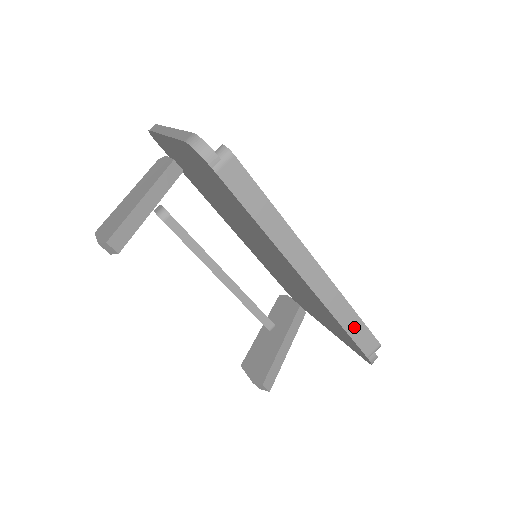
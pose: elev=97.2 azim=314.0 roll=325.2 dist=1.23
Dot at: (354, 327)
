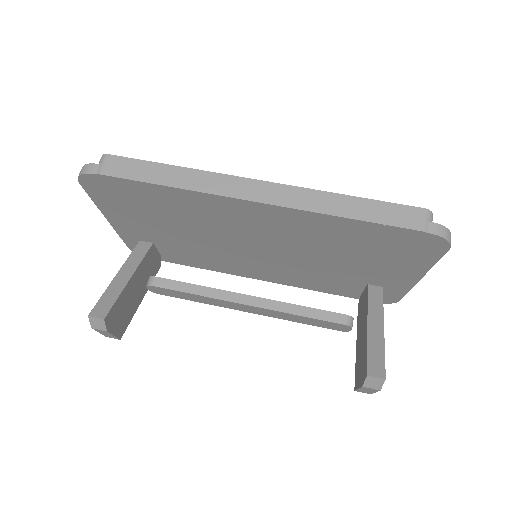
Dot at: (366, 211)
